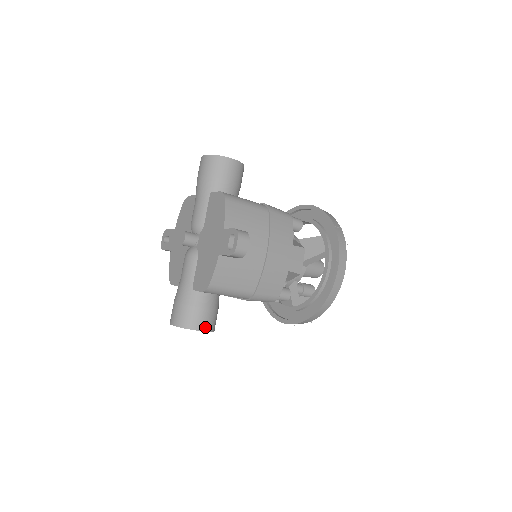
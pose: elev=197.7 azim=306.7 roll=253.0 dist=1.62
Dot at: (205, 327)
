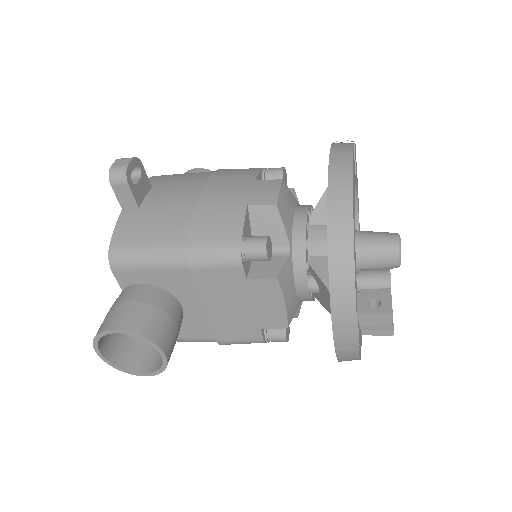
Dot at: (121, 324)
